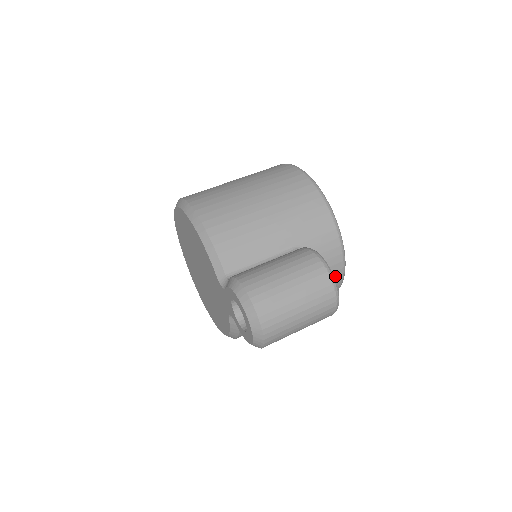
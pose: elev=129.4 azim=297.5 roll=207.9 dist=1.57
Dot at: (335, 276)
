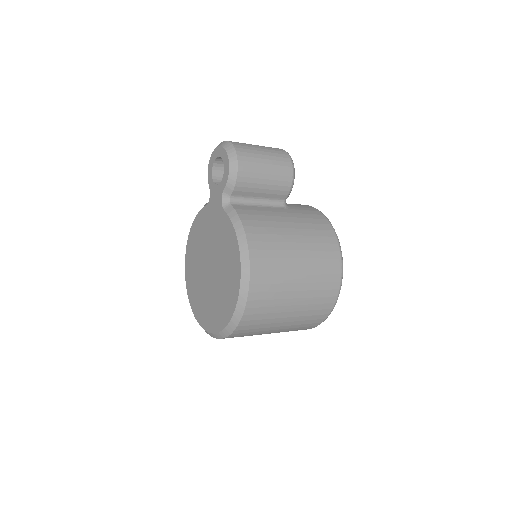
Dot at: (313, 211)
